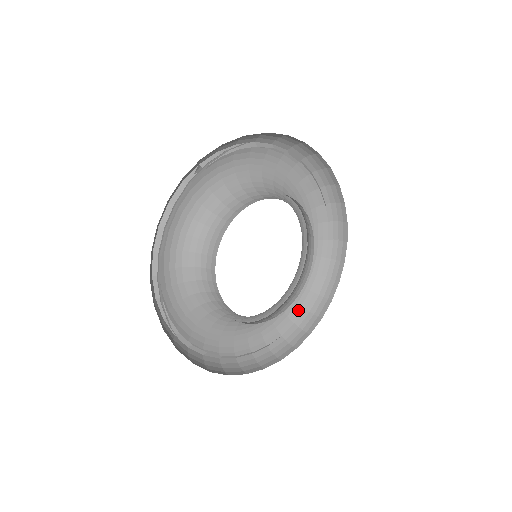
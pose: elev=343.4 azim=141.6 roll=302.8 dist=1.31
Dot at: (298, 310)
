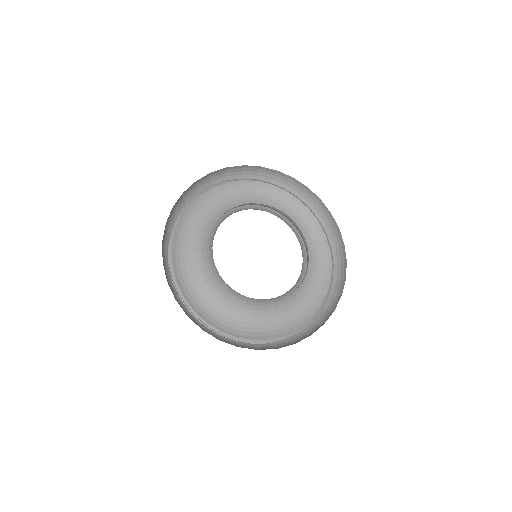
Dot at: (315, 311)
